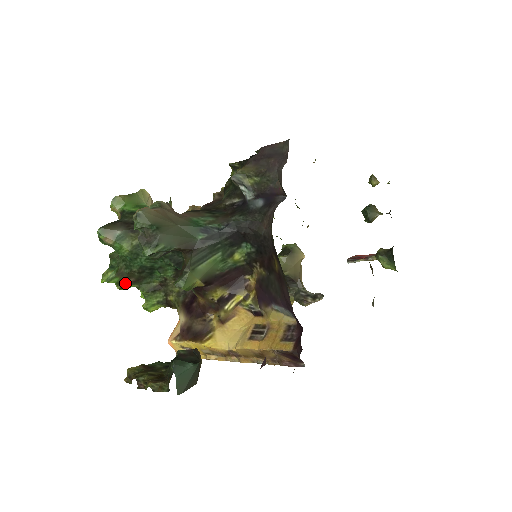
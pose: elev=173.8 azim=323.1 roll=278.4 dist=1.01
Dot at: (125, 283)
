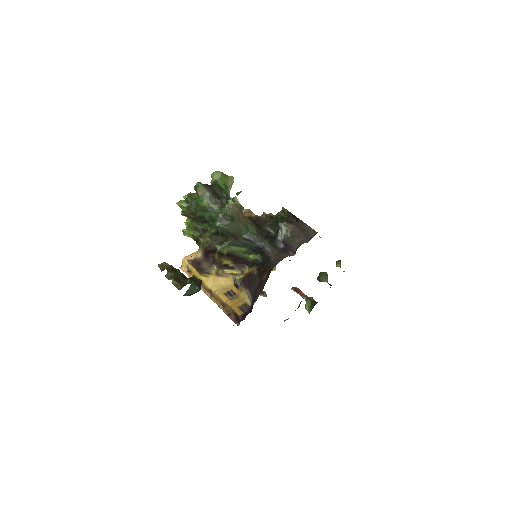
Dot at: (187, 215)
